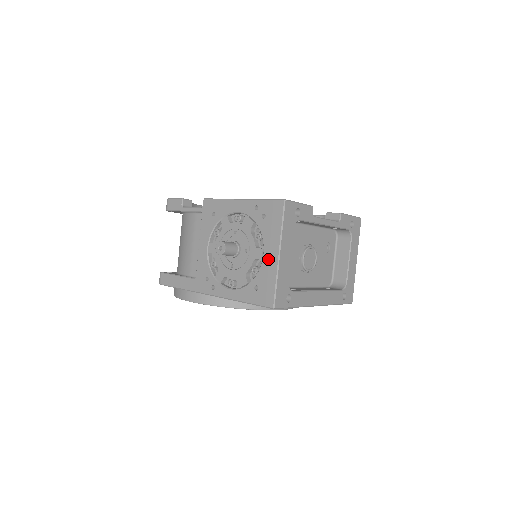
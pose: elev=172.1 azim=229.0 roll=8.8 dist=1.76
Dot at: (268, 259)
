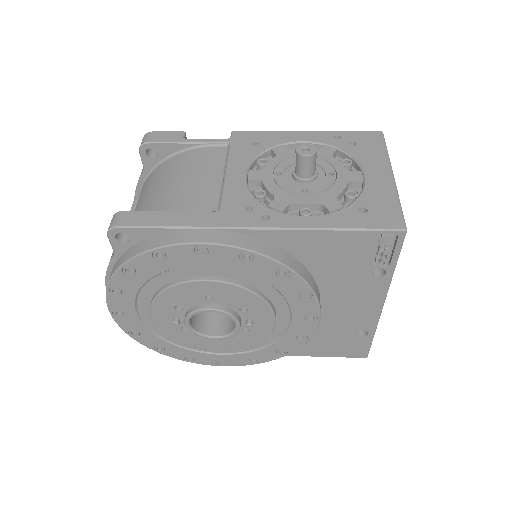
Dot at: (376, 179)
